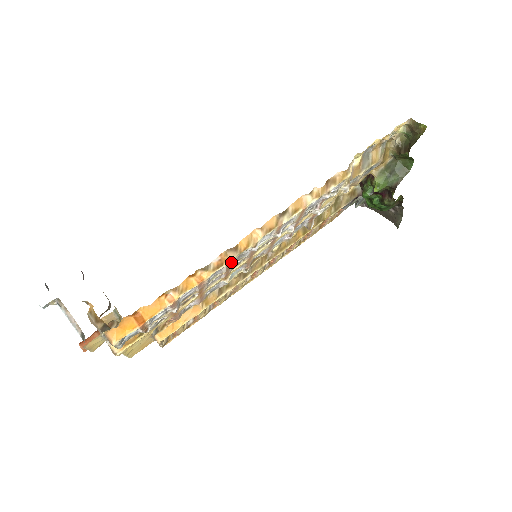
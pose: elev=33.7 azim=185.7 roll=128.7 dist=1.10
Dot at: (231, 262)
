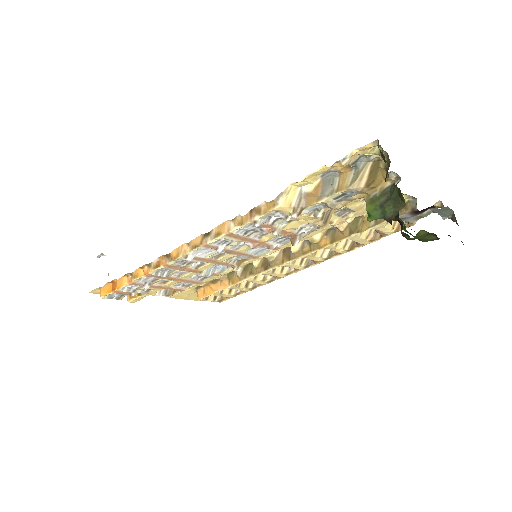
Dot at: (171, 265)
